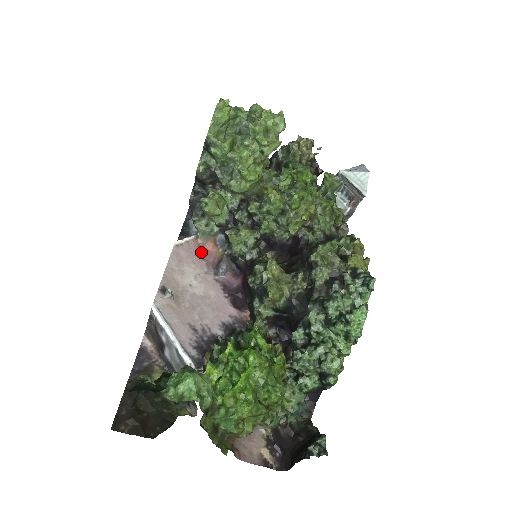
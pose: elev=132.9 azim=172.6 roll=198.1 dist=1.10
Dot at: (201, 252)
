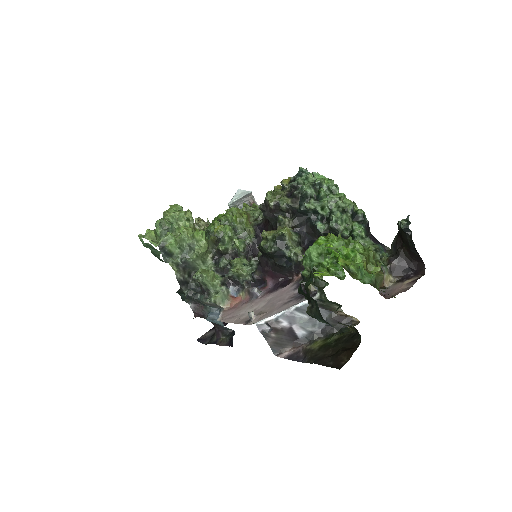
Dot at: (235, 307)
